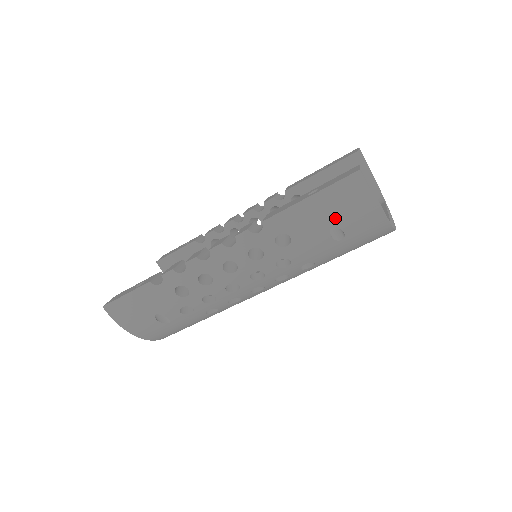
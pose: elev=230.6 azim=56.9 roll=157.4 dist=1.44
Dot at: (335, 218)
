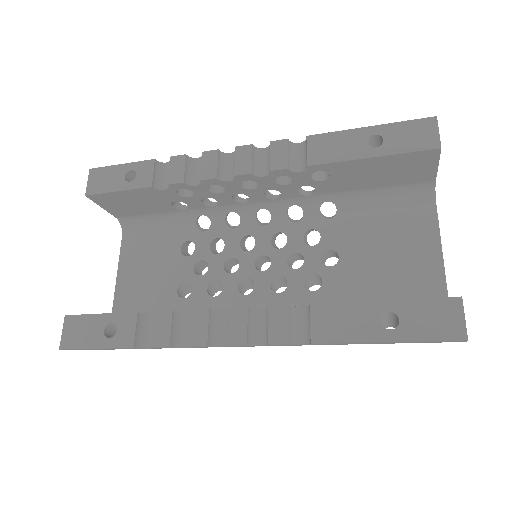
Dot at: occluded
